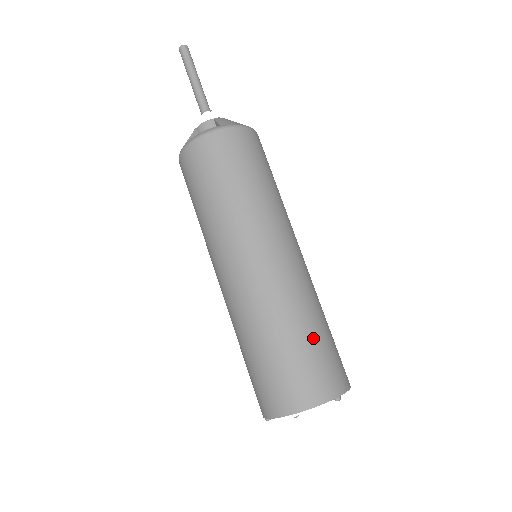
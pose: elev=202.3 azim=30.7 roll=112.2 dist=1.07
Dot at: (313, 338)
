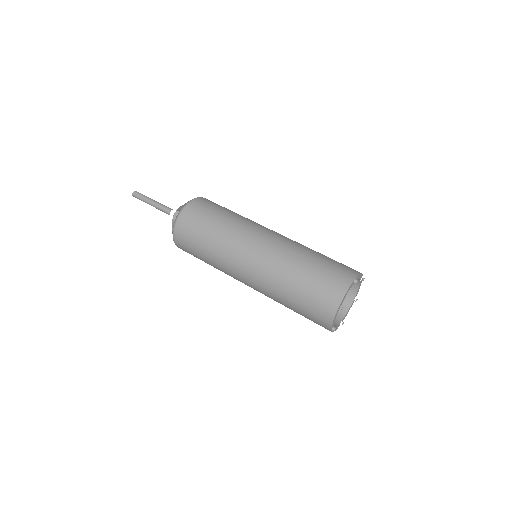
Dot at: (315, 263)
